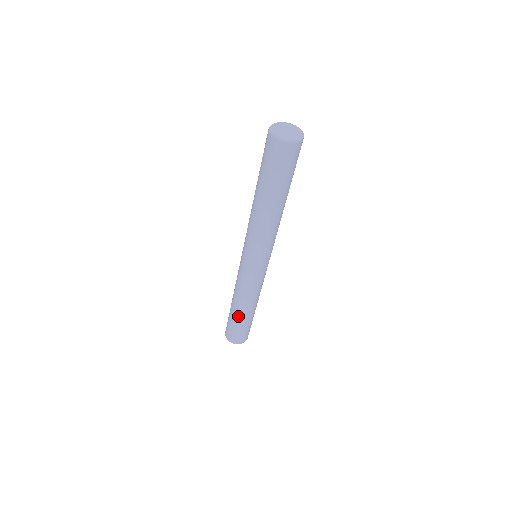
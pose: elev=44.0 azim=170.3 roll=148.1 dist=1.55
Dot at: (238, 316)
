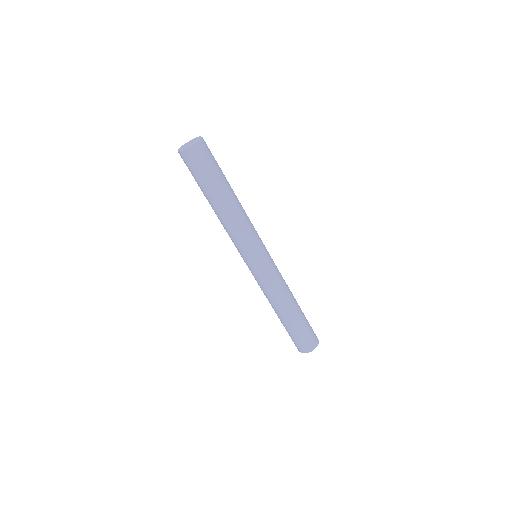
Dot at: (285, 321)
